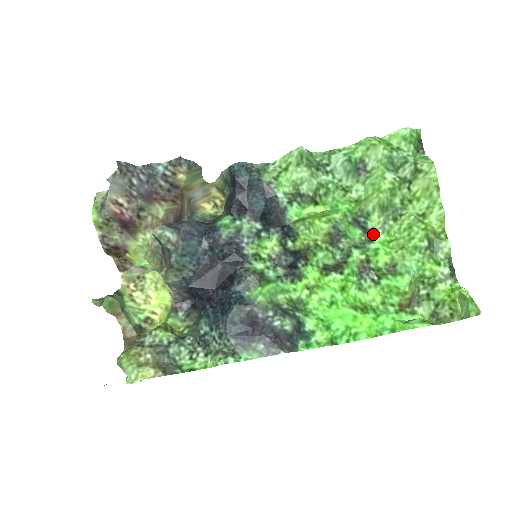
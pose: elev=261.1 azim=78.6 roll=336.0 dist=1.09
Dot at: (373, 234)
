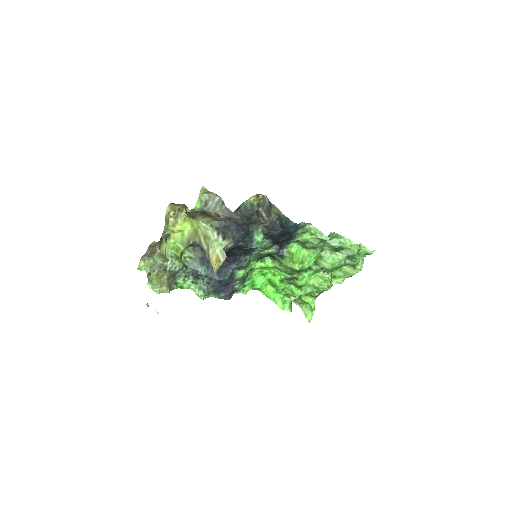
Dot at: (310, 270)
